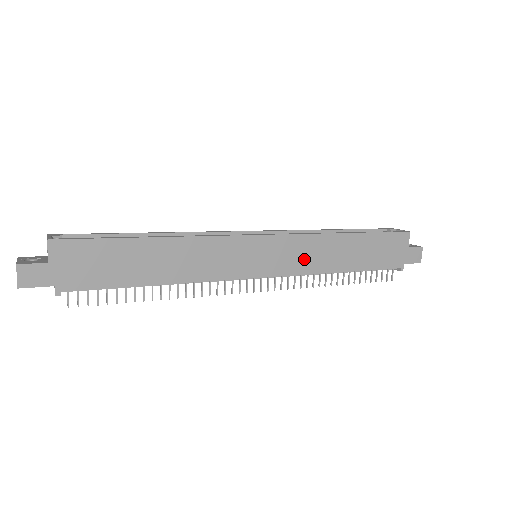
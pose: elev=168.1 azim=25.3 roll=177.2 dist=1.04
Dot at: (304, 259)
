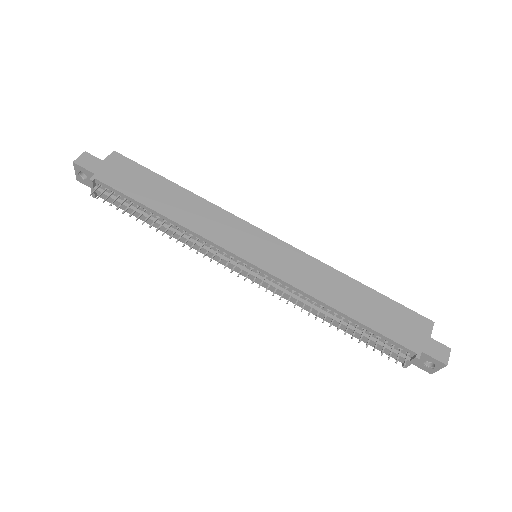
Dot at: (300, 274)
